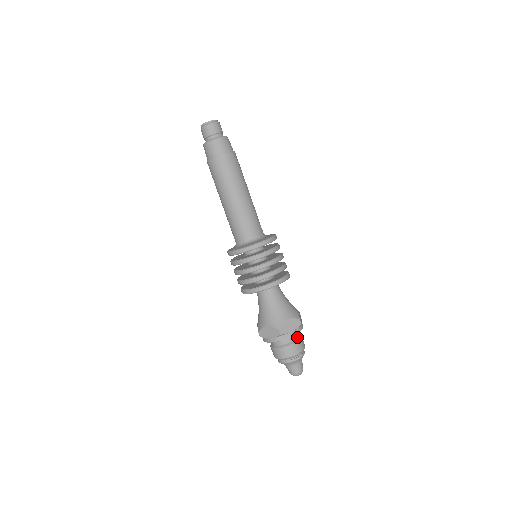
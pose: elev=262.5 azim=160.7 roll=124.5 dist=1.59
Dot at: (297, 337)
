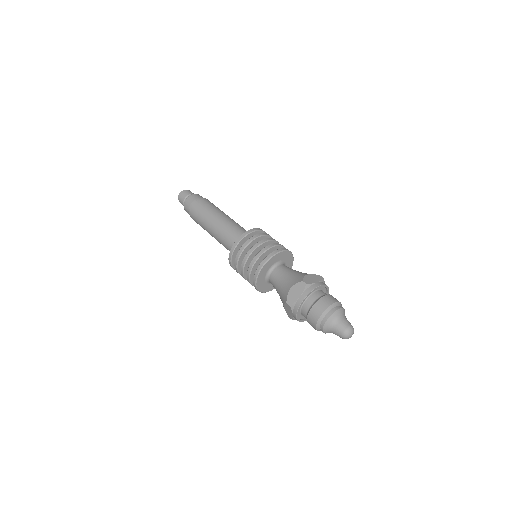
Dot at: occluded
